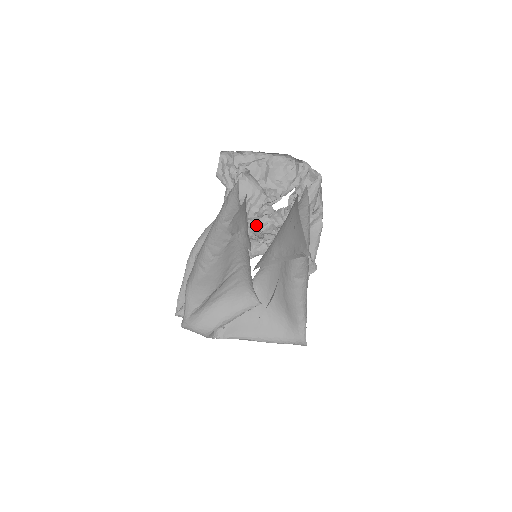
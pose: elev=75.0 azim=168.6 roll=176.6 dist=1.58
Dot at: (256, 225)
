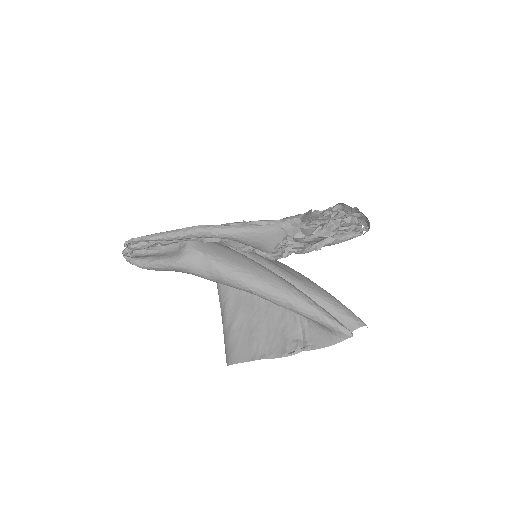
Dot at: (287, 252)
